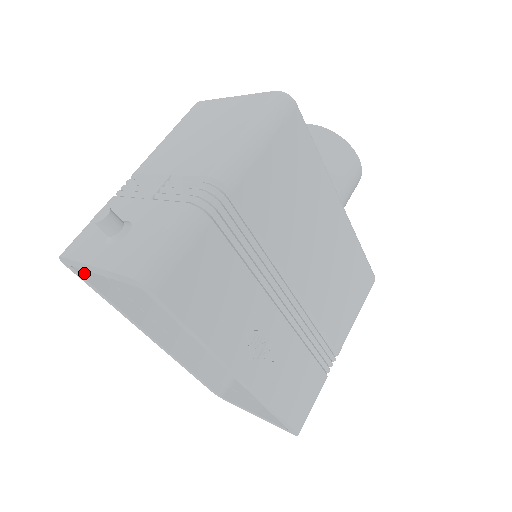
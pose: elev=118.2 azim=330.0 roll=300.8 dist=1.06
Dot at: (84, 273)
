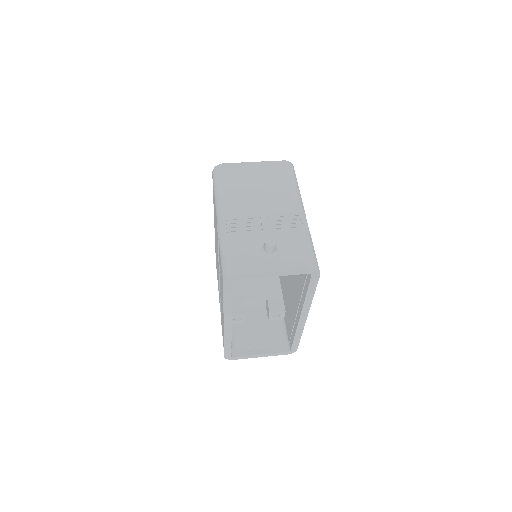
Dot at: occluded
